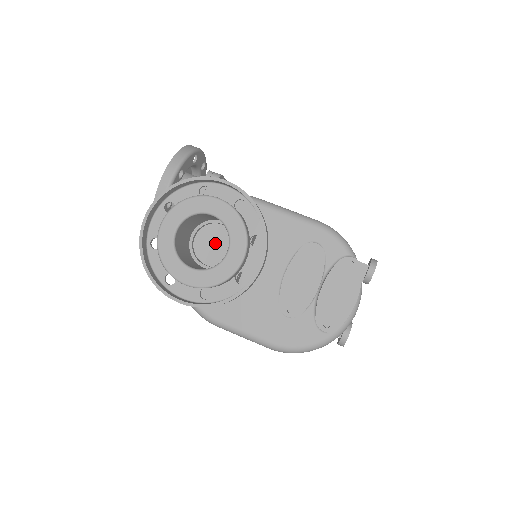
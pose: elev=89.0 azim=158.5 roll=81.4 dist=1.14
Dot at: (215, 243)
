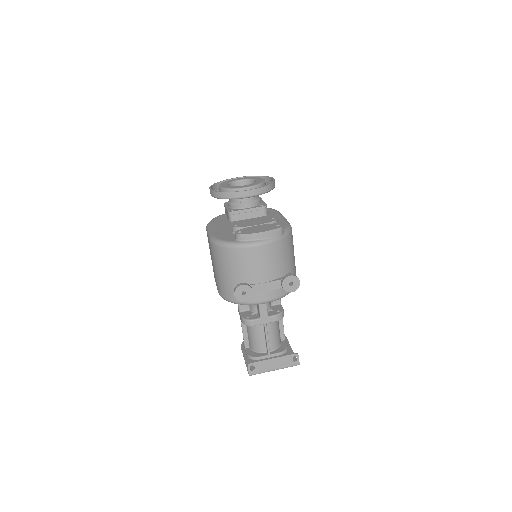
Dot at: occluded
